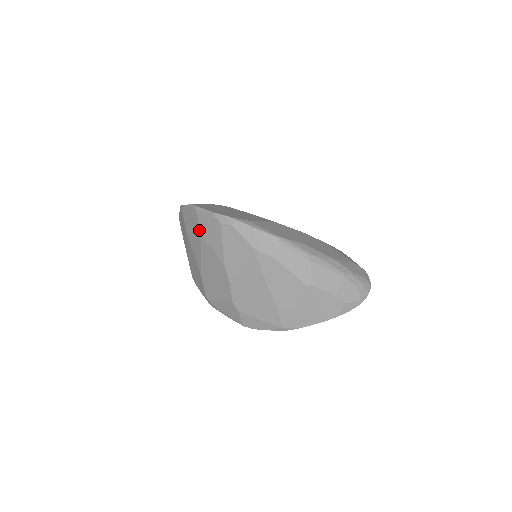
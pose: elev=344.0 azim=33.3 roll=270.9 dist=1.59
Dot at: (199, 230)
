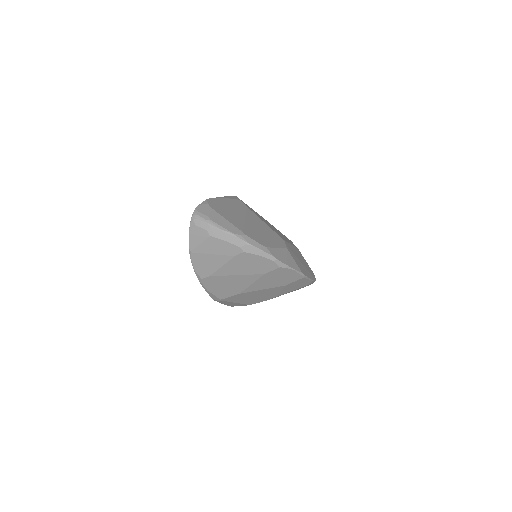
Dot at: (287, 284)
